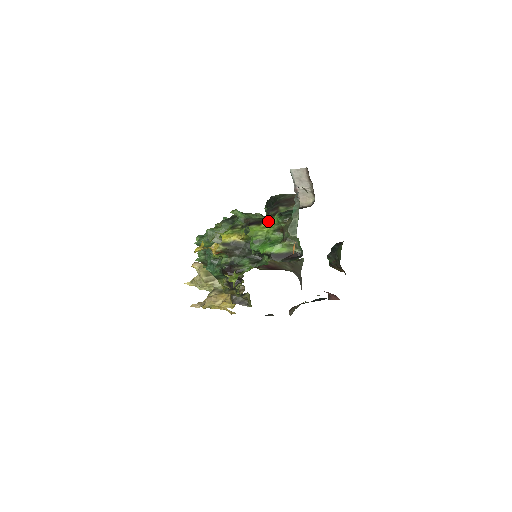
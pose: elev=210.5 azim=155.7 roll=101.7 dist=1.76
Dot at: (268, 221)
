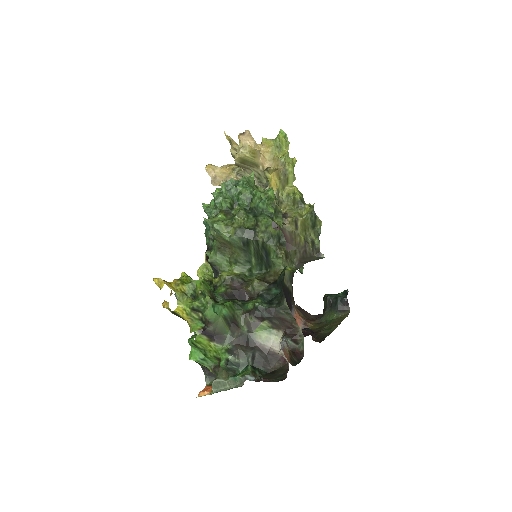
Dot at: (220, 346)
